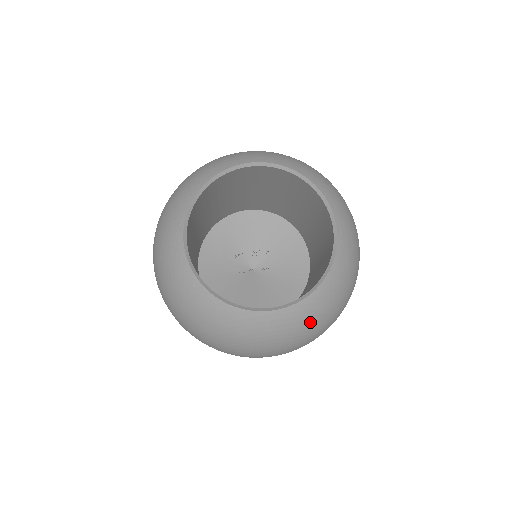
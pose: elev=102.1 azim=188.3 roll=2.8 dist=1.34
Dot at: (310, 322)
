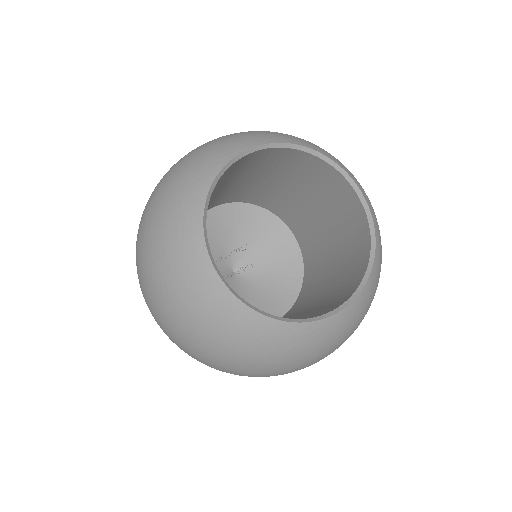
Dot at: (365, 310)
